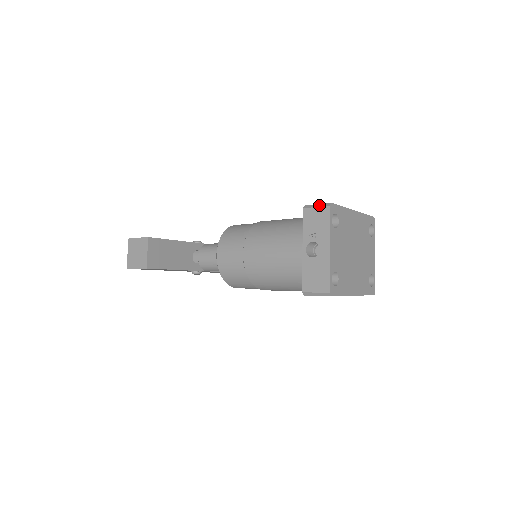
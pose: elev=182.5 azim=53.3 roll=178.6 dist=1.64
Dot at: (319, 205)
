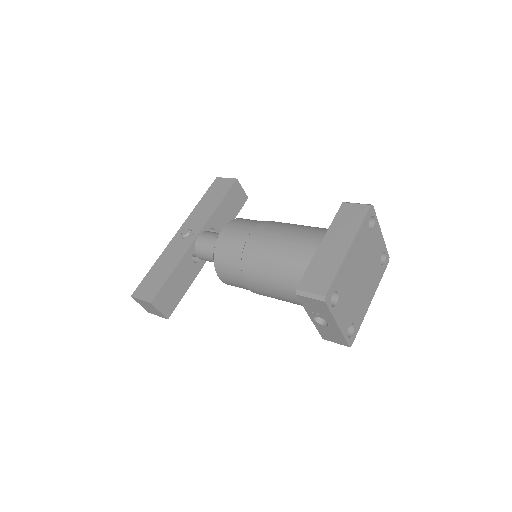
Dot at: (312, 297)
